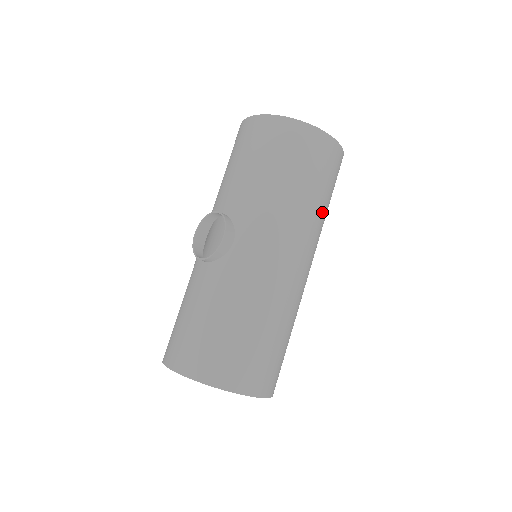
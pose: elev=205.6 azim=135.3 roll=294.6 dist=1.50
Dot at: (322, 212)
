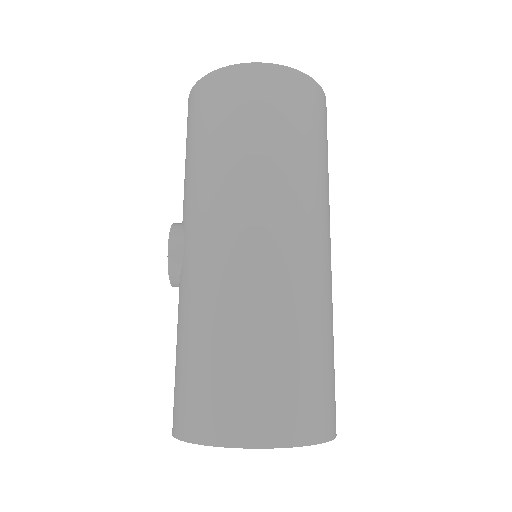
Dot at: (286, 156)
